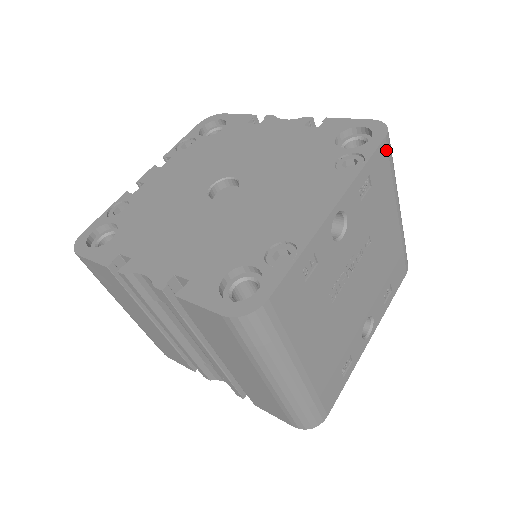
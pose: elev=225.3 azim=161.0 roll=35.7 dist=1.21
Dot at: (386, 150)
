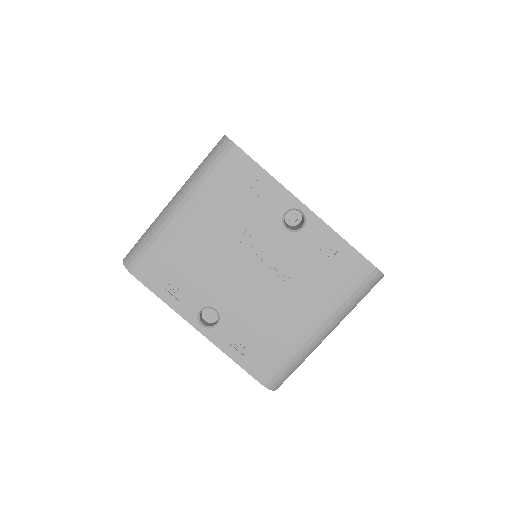
Dot at: (363, 271)
